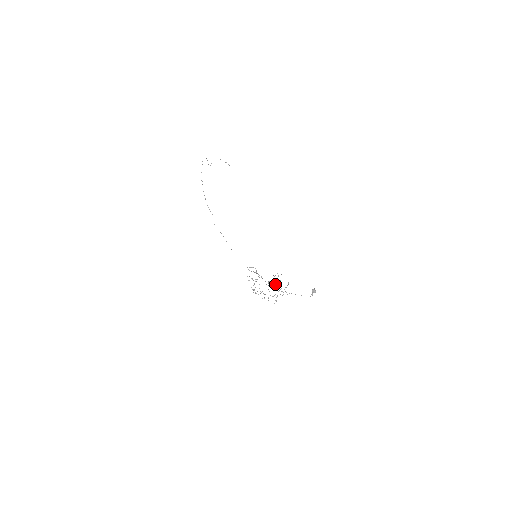
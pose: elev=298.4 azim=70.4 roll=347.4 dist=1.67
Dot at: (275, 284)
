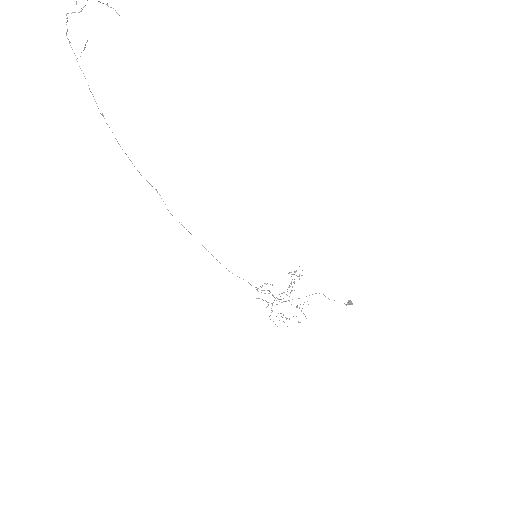
Dot at: occluded
